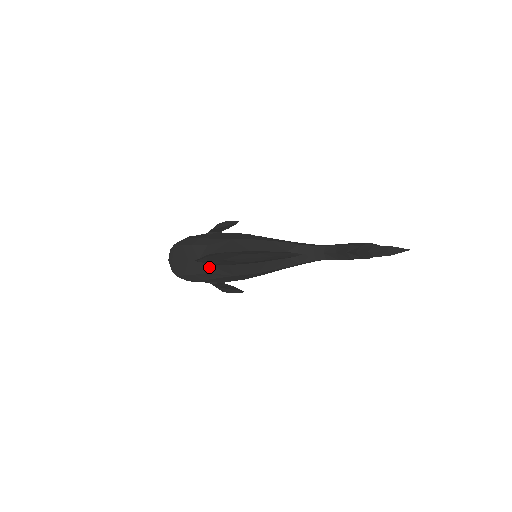
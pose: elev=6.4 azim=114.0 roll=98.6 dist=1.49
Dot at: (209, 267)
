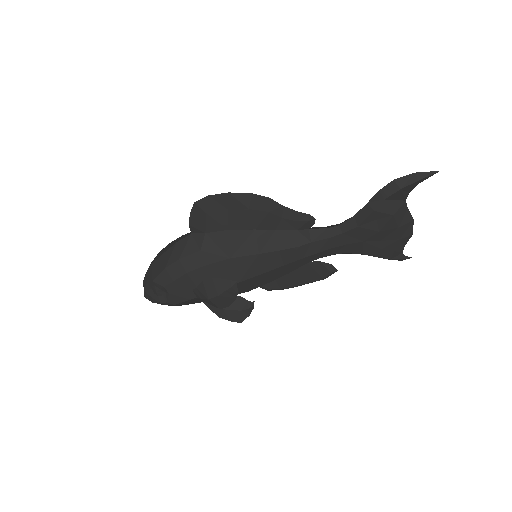
Dot at: (203, 239)
